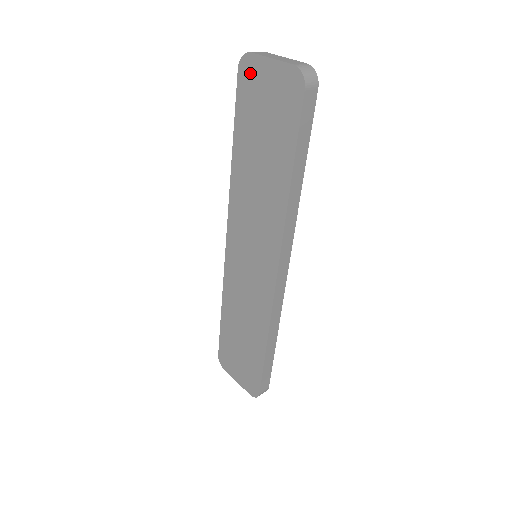
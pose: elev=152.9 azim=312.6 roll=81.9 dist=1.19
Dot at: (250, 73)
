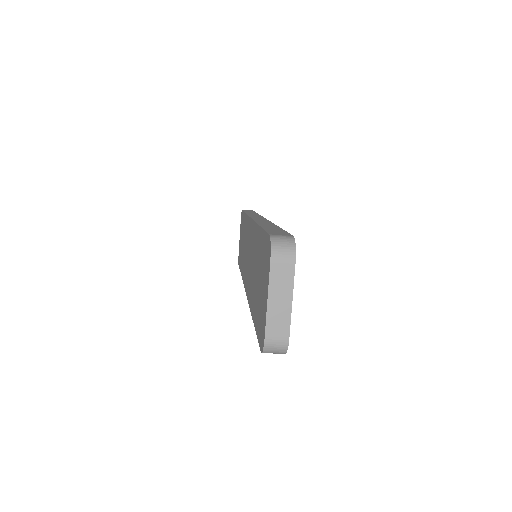
Dot at: occluded
